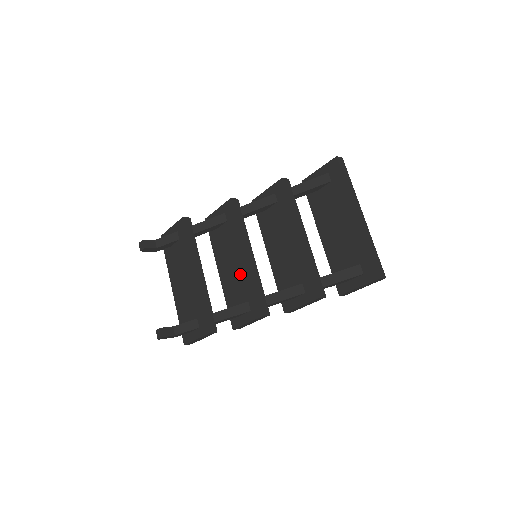
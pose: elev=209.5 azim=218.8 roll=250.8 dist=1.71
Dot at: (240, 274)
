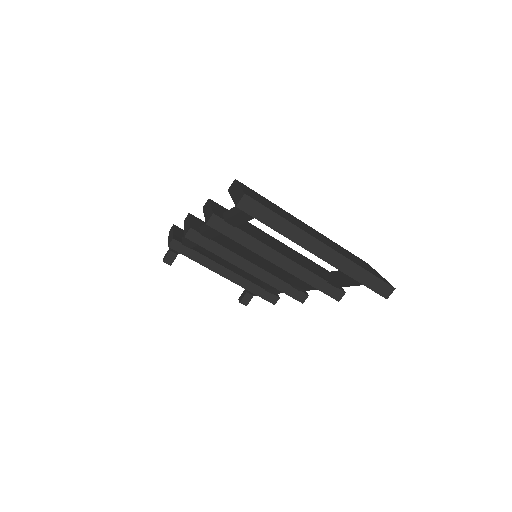
Dot at: occluded
